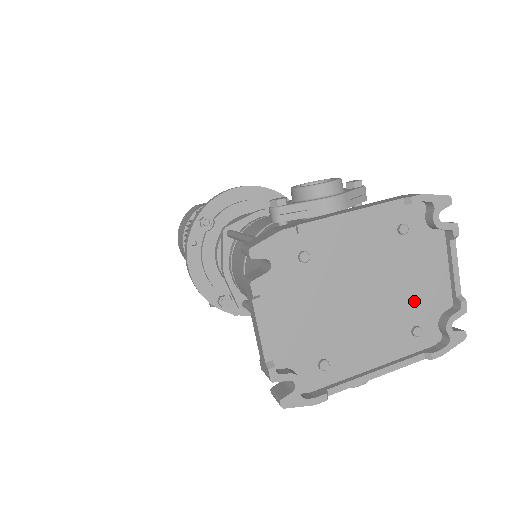
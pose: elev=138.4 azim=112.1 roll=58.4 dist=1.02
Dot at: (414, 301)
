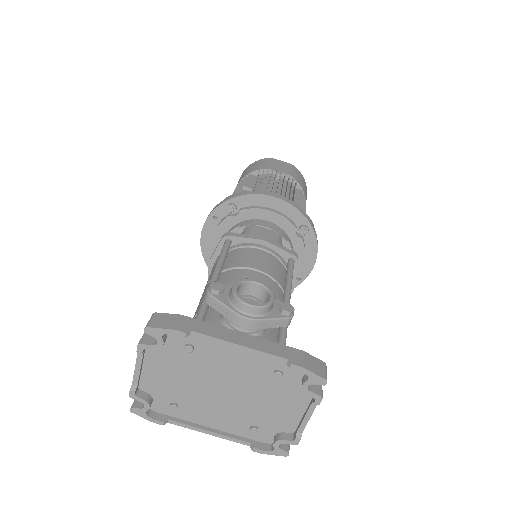
Dot at: (263, 414)
